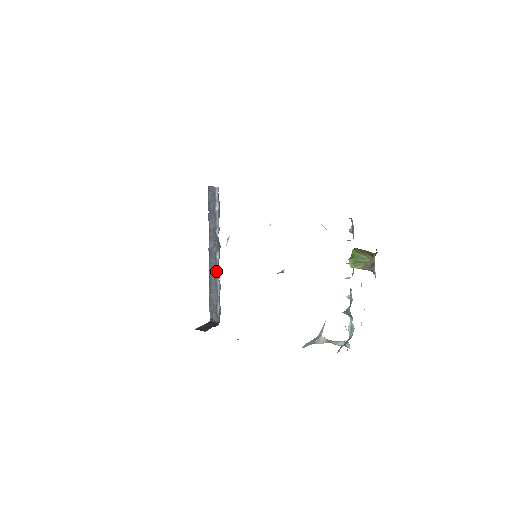
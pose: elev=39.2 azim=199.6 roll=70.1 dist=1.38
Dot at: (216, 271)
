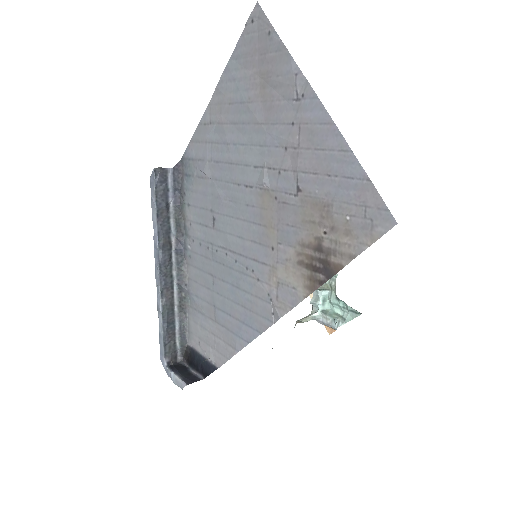
Dot at: (172, 293)
